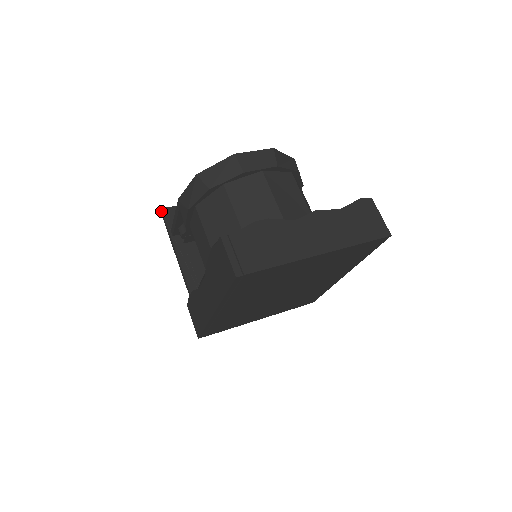
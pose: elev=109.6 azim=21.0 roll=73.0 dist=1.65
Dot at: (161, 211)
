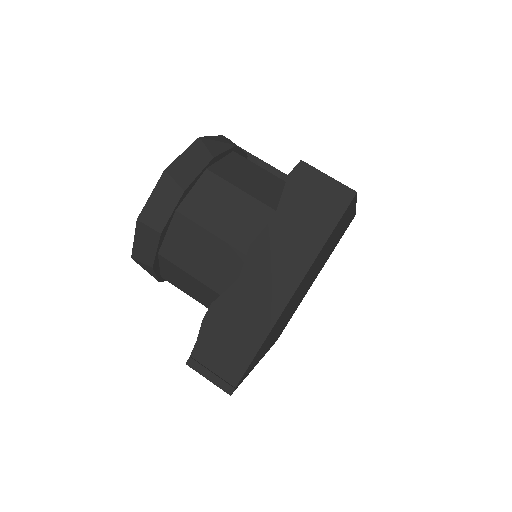
Dot at: occluded
